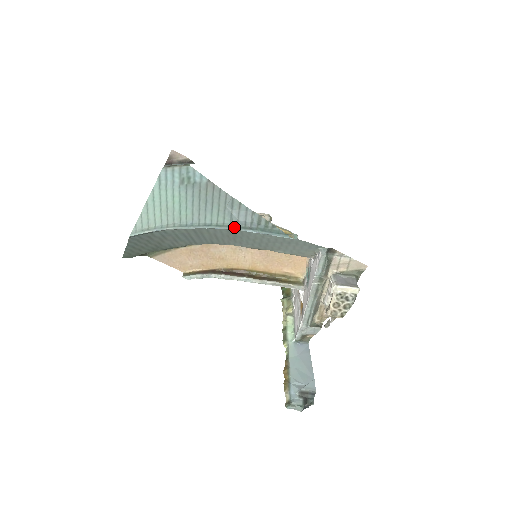
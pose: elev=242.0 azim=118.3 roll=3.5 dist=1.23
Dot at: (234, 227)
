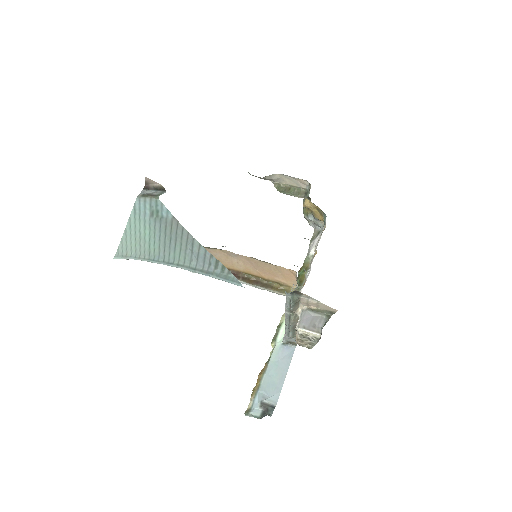
Dot at: (192, 269)
